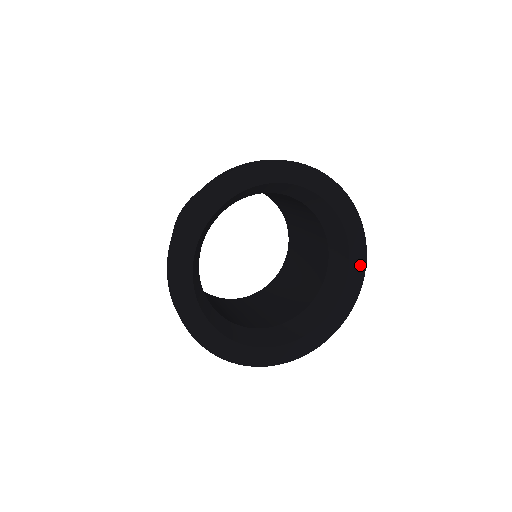
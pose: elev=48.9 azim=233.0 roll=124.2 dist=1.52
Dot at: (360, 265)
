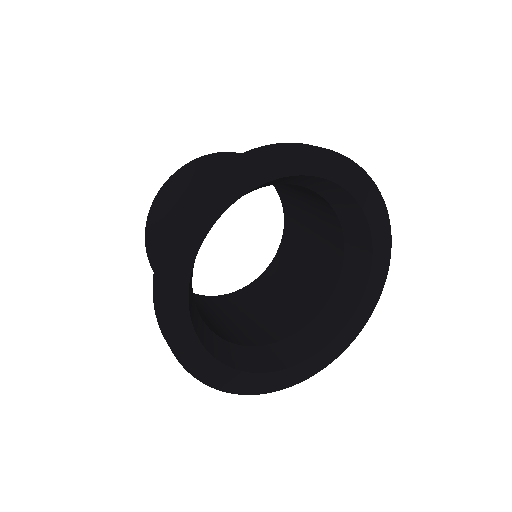
Dot at: (384, 231)
